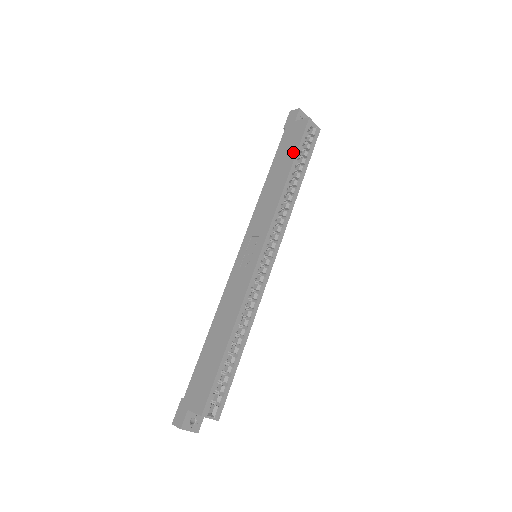
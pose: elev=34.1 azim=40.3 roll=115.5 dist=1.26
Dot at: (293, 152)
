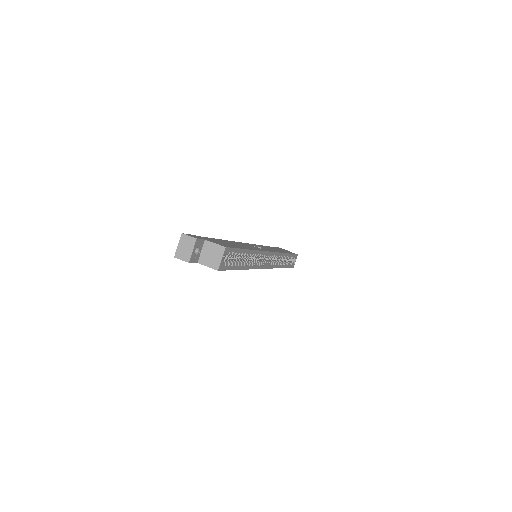
Dot at: occluded
